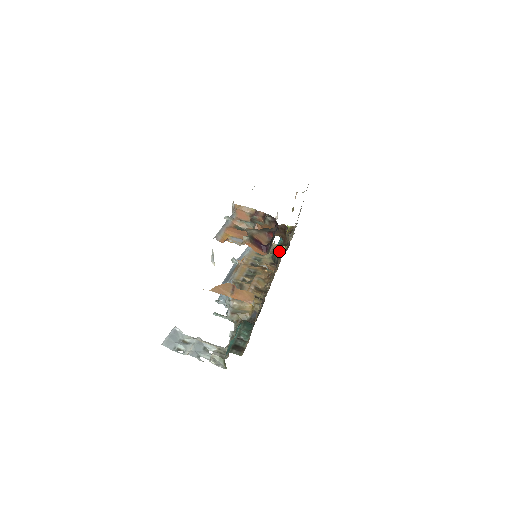
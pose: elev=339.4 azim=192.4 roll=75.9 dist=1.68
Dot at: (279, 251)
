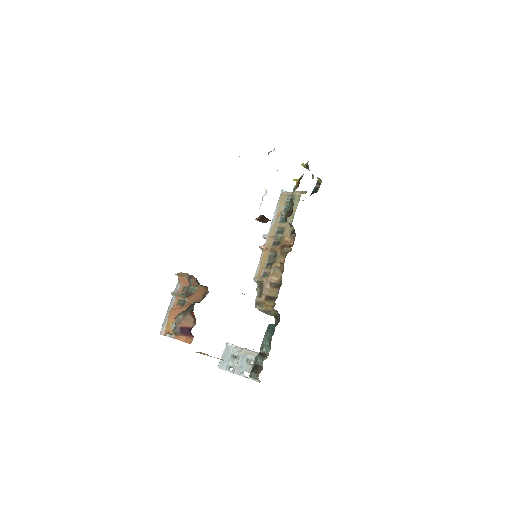
Dot at: occluded
